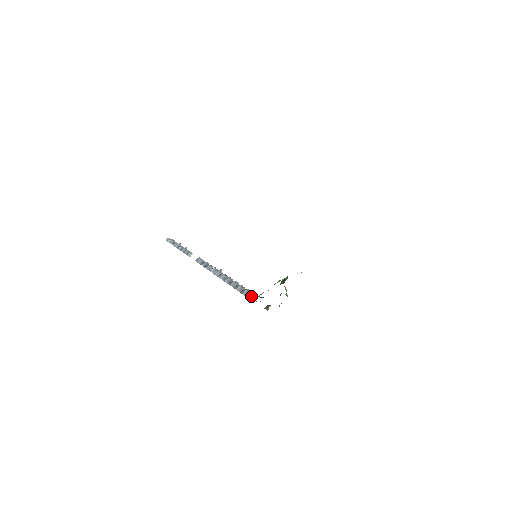
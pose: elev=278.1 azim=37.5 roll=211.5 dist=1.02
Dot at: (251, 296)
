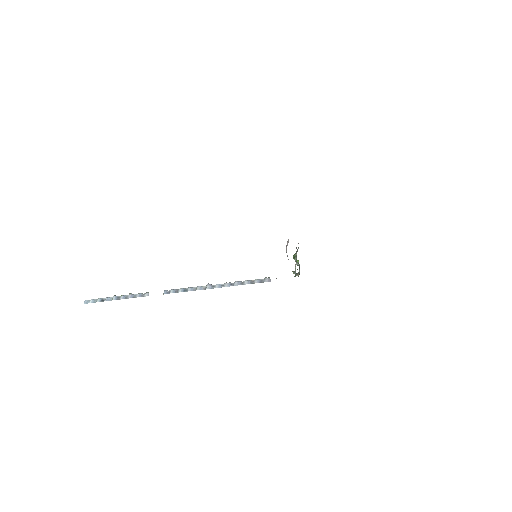
Dot at: (266, 280)
